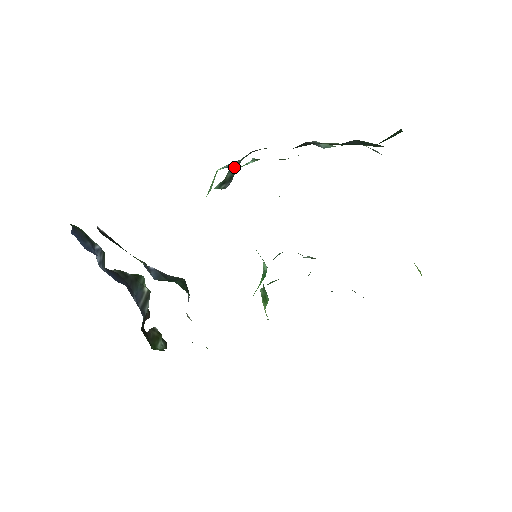
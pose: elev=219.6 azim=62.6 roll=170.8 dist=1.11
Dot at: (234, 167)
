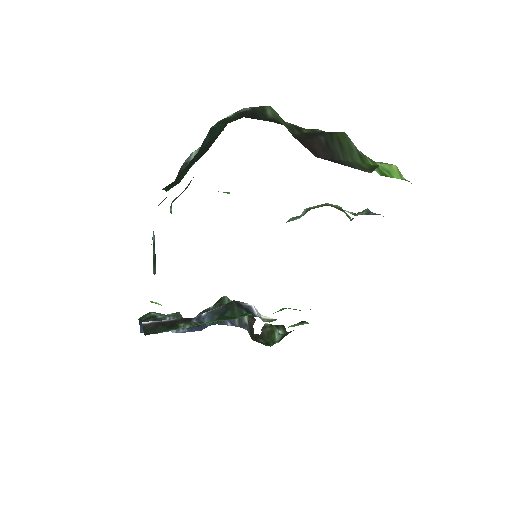
Dot at: (153, 240)
